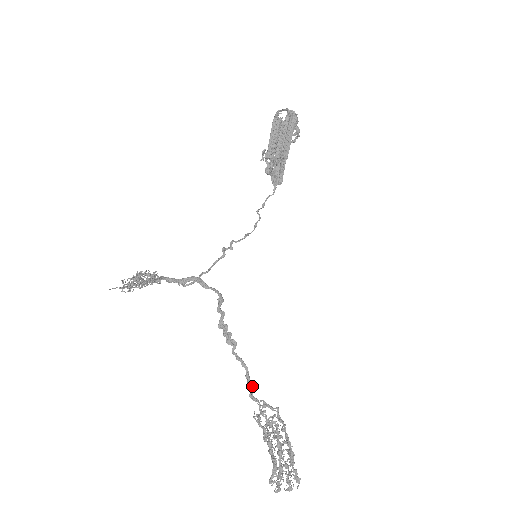
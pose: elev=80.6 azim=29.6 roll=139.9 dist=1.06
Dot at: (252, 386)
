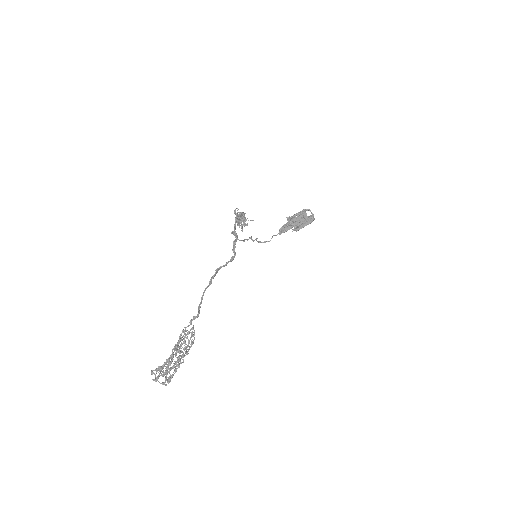
Dot at: occluded
